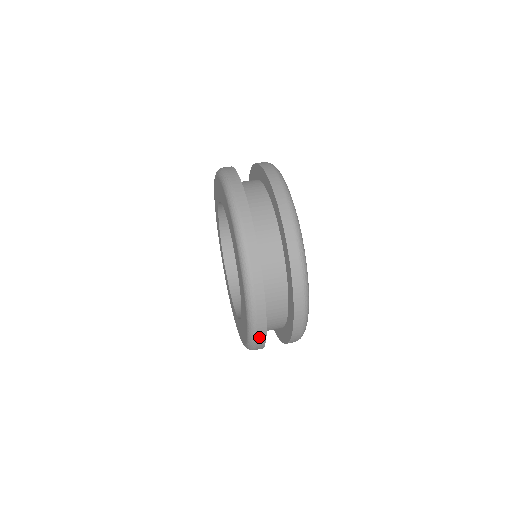
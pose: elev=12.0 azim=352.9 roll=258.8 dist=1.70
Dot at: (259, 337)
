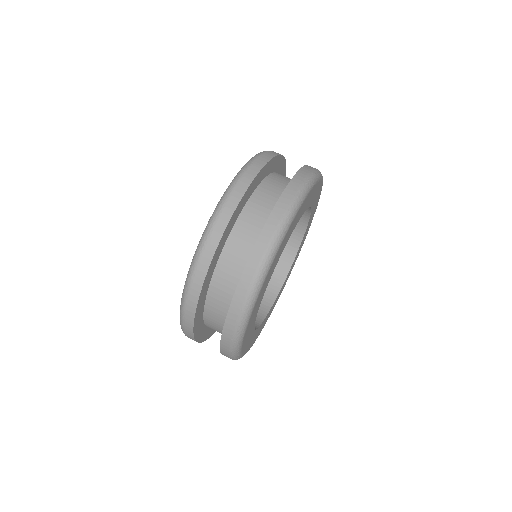
Dot at: occluded
